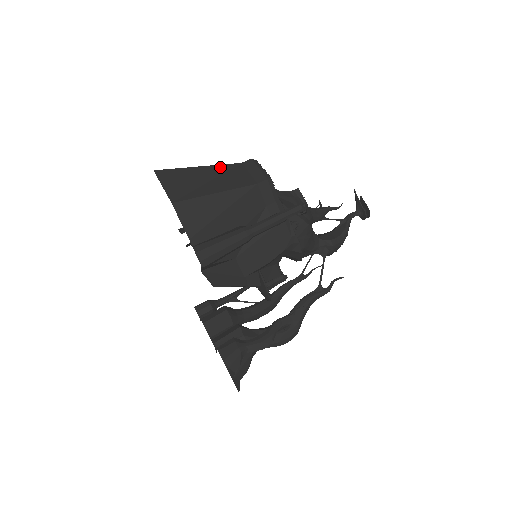
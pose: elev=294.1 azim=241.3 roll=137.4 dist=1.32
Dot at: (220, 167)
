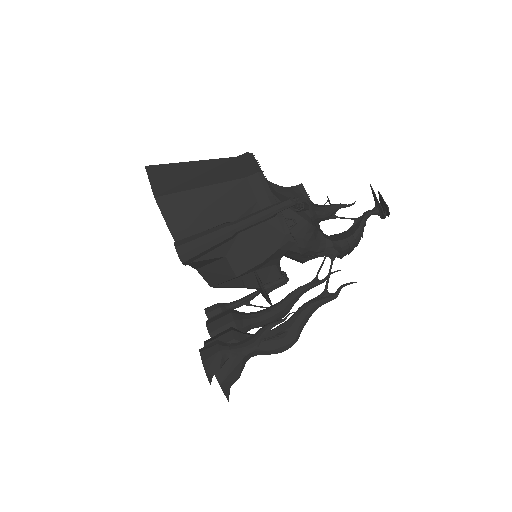
Dot at: (212, 161)
